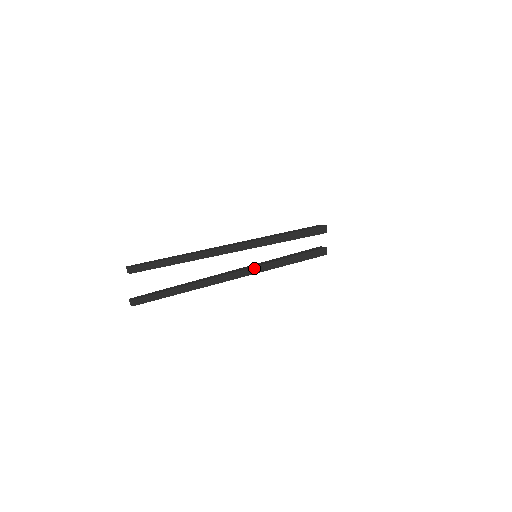
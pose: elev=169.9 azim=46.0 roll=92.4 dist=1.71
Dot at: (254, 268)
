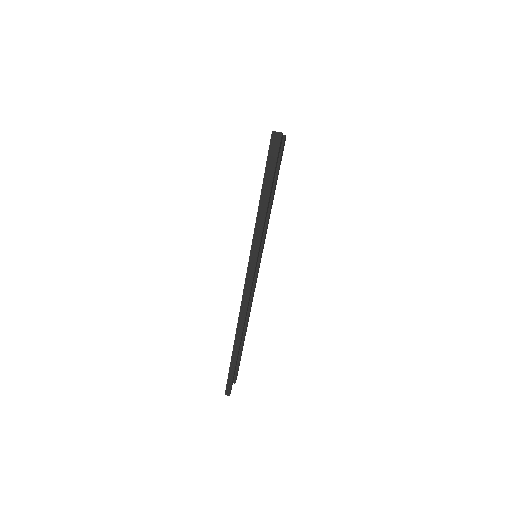
Dot at: (260, 261)
